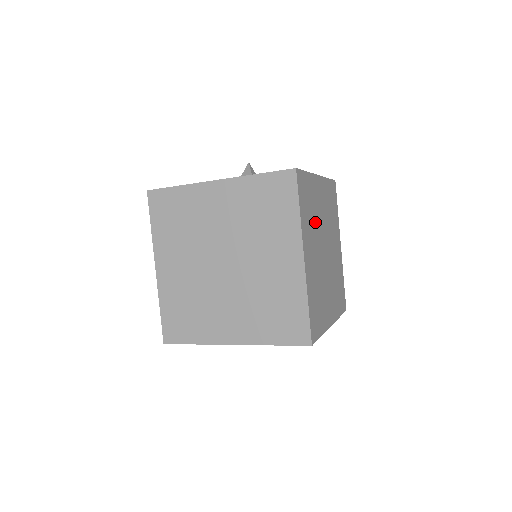
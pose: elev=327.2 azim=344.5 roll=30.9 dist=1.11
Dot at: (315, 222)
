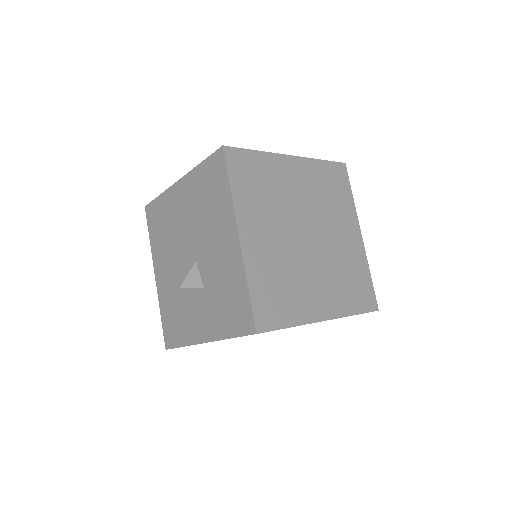
Dot at: occluded
